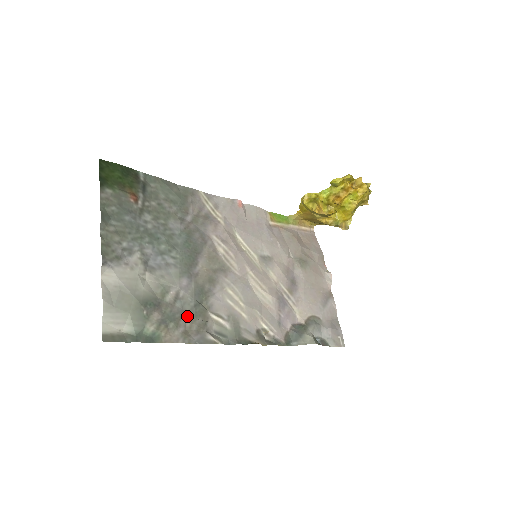
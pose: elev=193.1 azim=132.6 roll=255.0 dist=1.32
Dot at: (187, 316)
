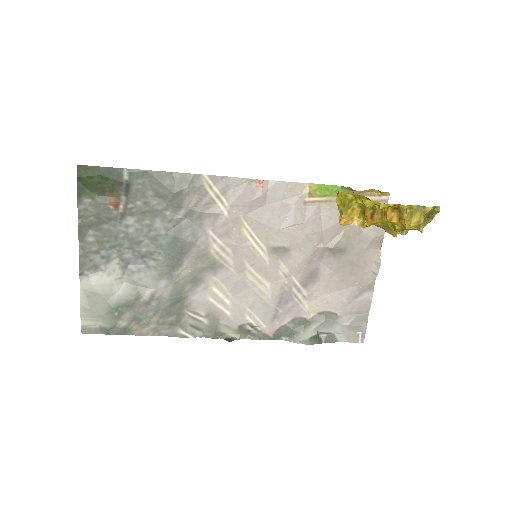
Dot at: (161, 314)
